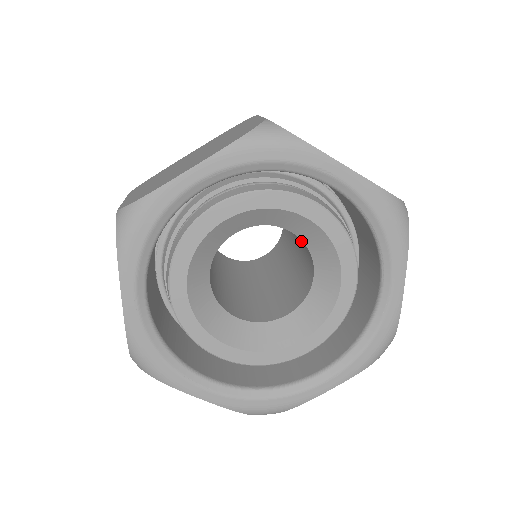
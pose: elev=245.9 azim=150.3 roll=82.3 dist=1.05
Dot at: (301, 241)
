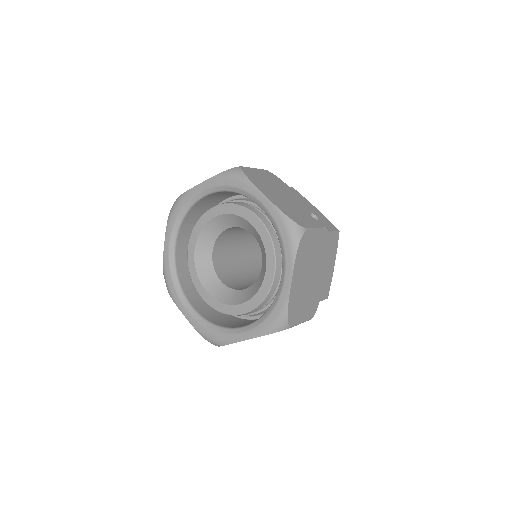
Dot at: occluded
